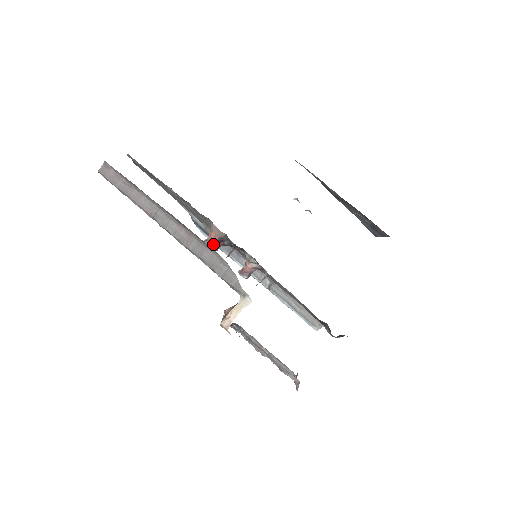
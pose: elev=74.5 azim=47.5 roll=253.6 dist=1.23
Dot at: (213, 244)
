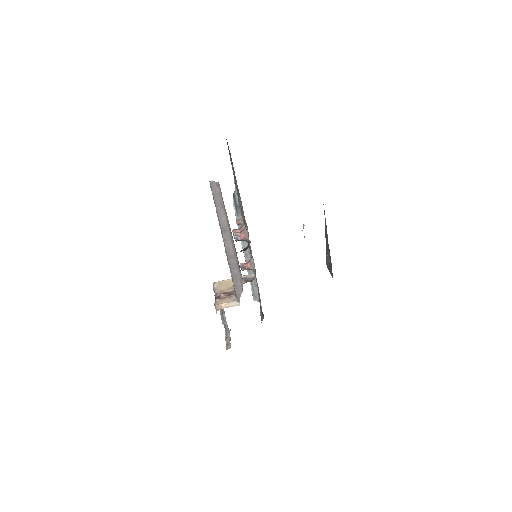
Dot at: (239, 240)
